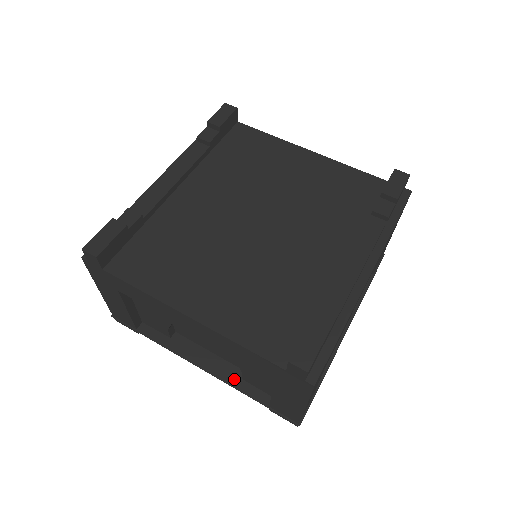
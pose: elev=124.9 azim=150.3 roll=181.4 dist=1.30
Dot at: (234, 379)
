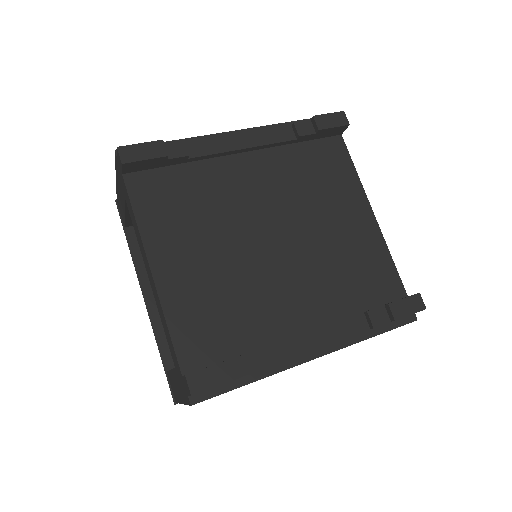
Dot at: (160, 329)
